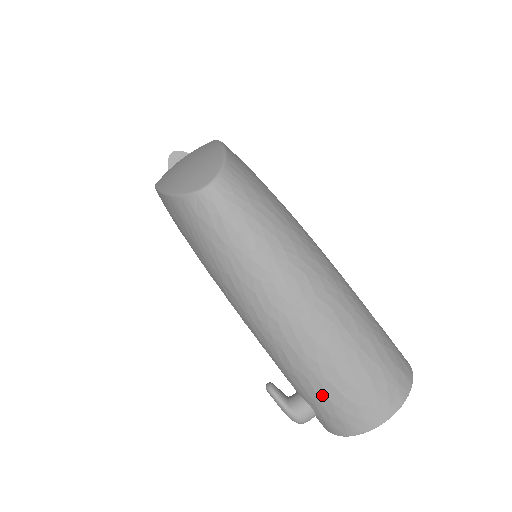
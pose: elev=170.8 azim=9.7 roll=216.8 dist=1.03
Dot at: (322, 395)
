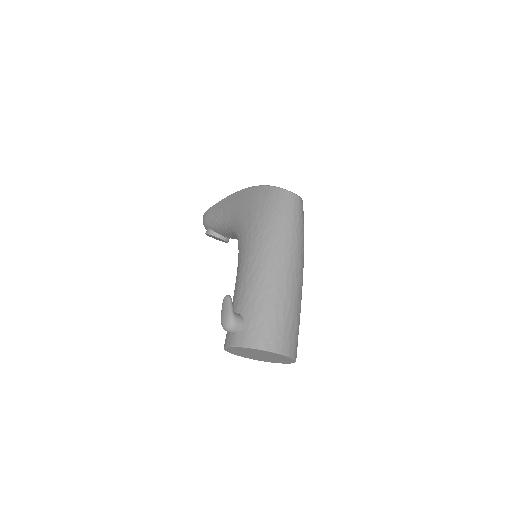
Dot at: (264, 313)
